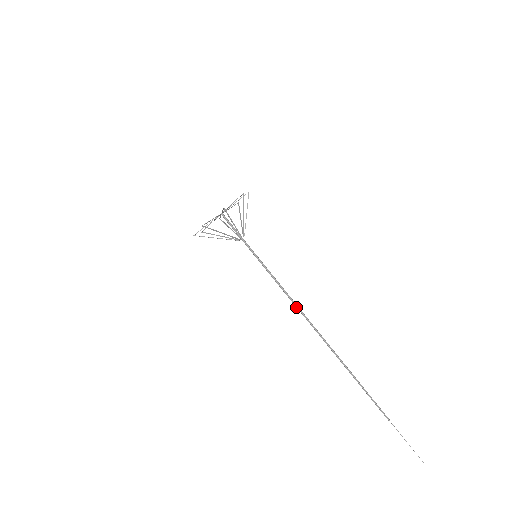
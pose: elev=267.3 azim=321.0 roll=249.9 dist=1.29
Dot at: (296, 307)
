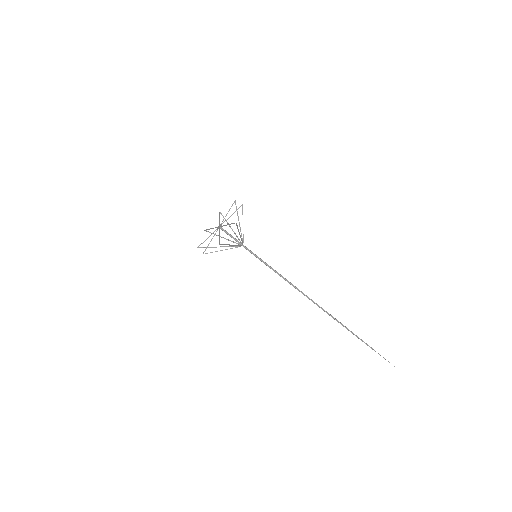
Dot at: (295, 288)
